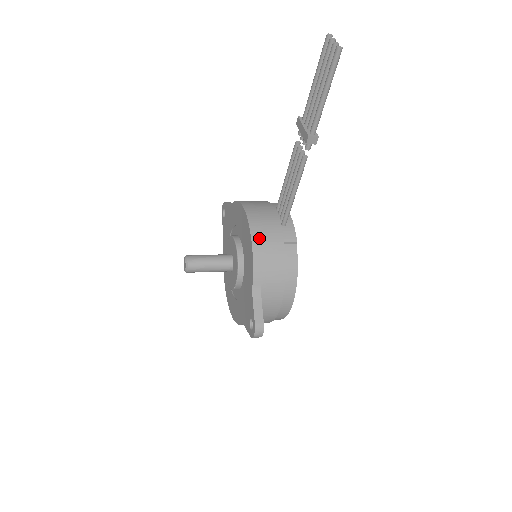
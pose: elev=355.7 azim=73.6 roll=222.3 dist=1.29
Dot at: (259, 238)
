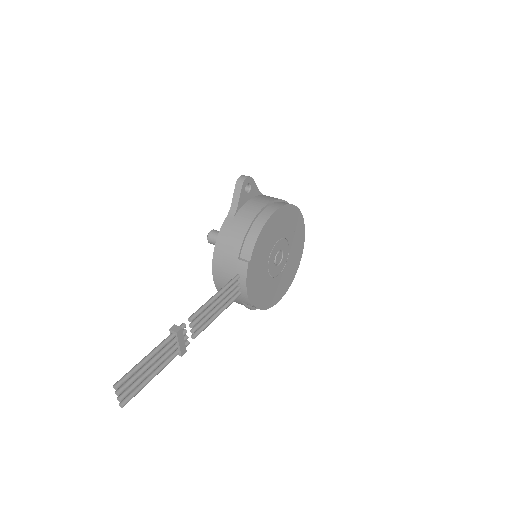
Dot at: occluded
